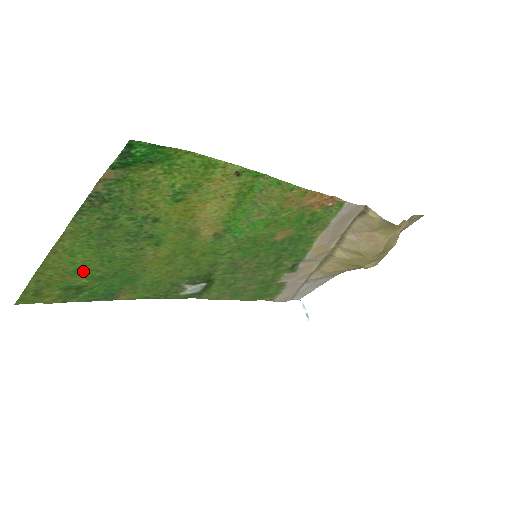
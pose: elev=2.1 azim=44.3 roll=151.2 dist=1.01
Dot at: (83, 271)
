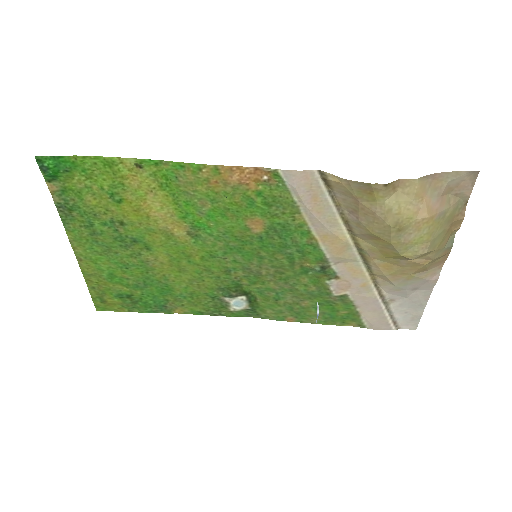
Dot at: (116, 278)
